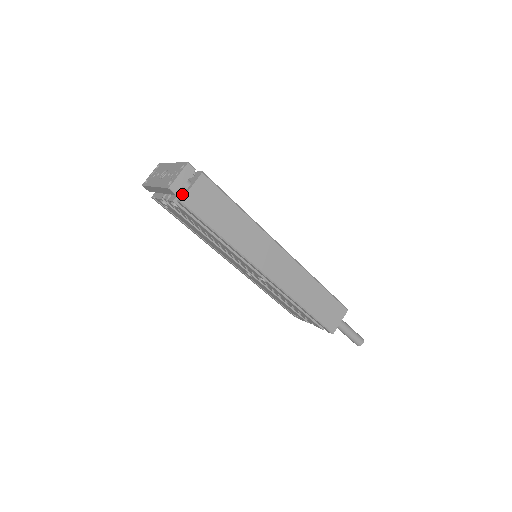
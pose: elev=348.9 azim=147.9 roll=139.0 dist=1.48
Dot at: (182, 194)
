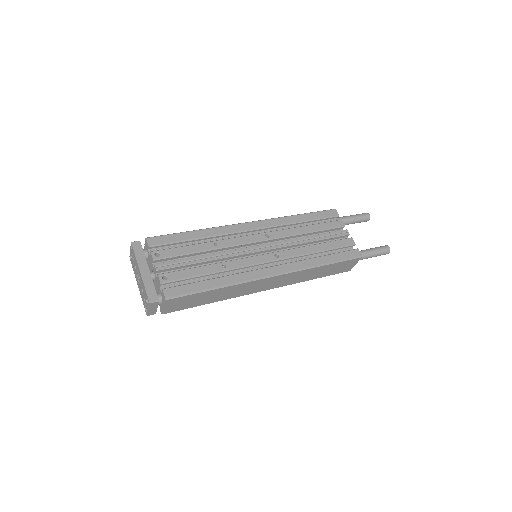
Dot at: (160, 306)
